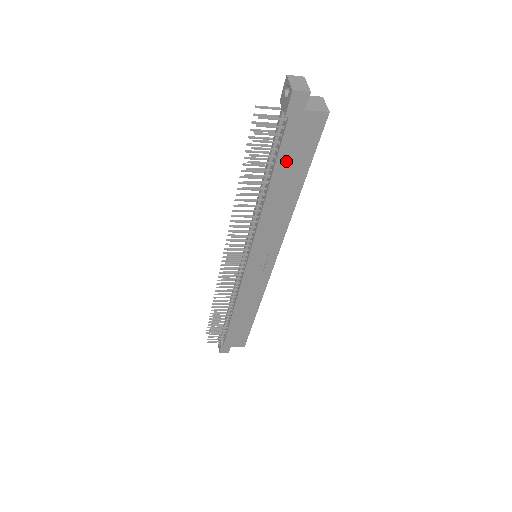
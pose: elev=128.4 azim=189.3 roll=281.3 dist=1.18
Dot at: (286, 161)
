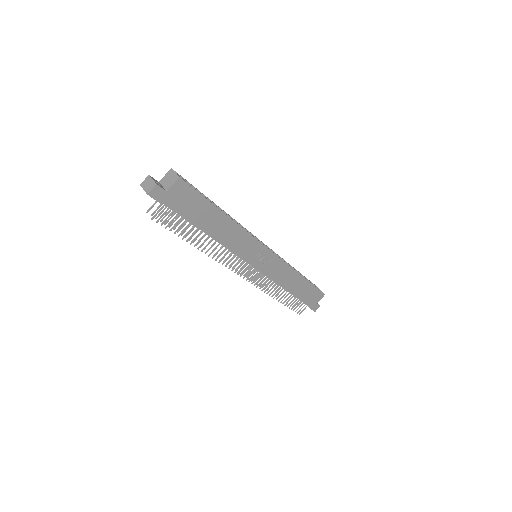
Dot at: (195, 215)
